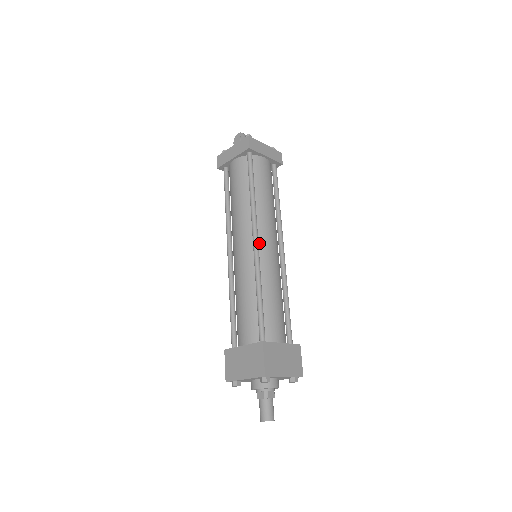
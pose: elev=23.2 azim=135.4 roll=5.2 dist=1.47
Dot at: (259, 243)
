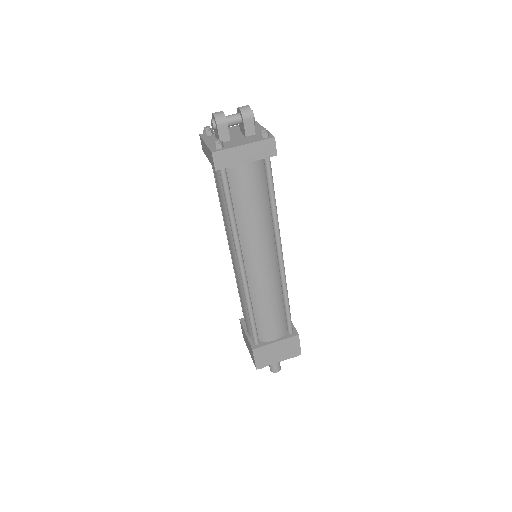
Dot at: (247, 266)
